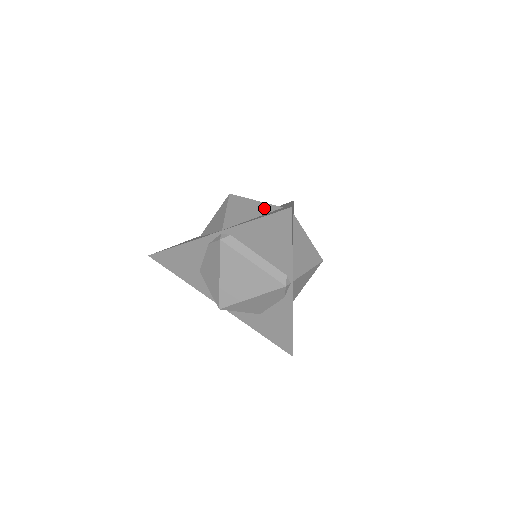
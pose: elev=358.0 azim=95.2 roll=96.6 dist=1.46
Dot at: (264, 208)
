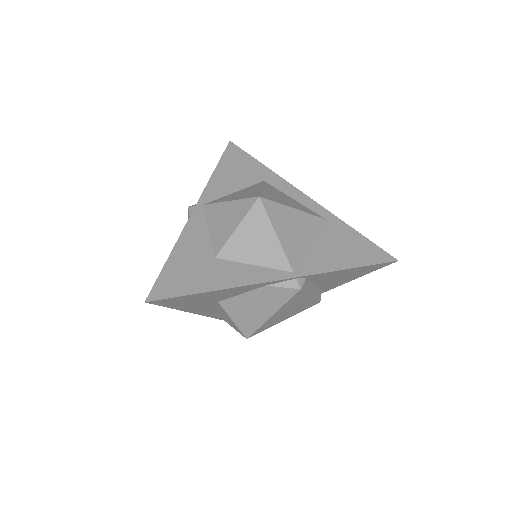
Dot at: (310, 223)
